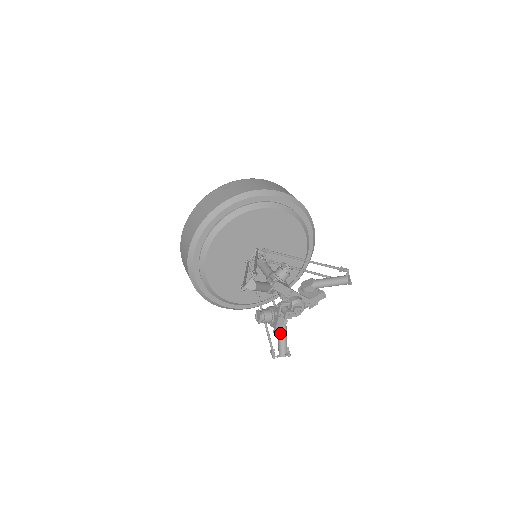
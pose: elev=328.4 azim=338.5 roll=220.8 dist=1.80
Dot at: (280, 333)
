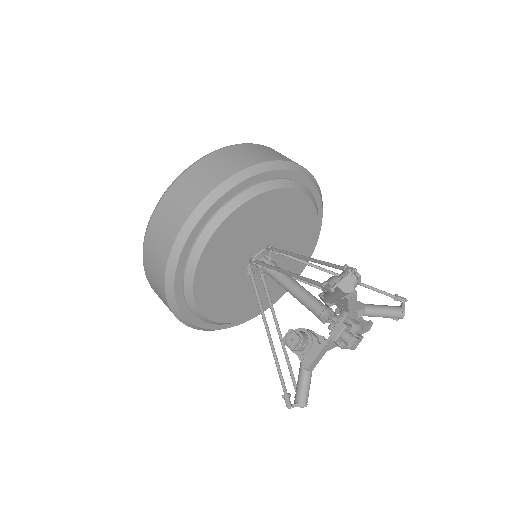
Dot at: (311, 370)
